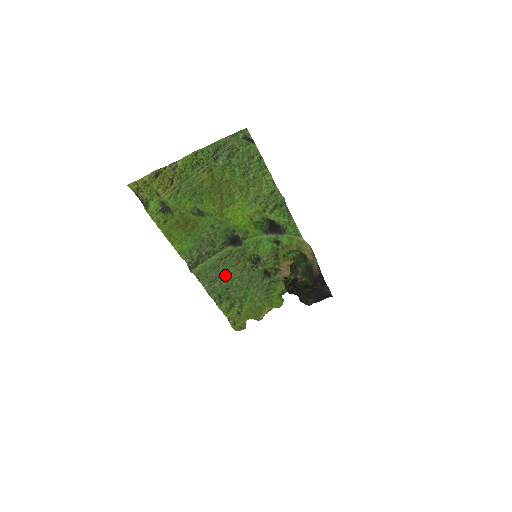
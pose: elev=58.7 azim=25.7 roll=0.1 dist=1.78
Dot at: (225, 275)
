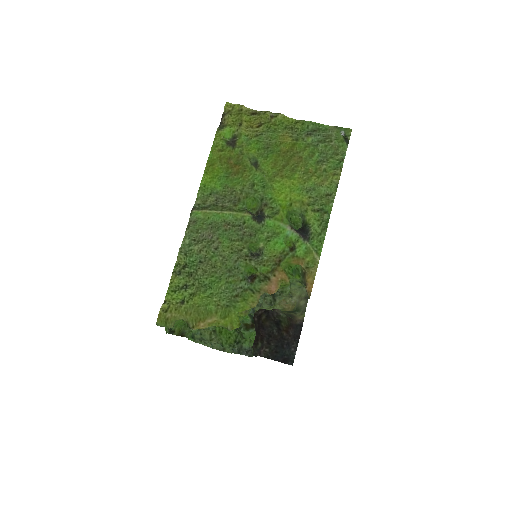
Dot at: (215, 243)
